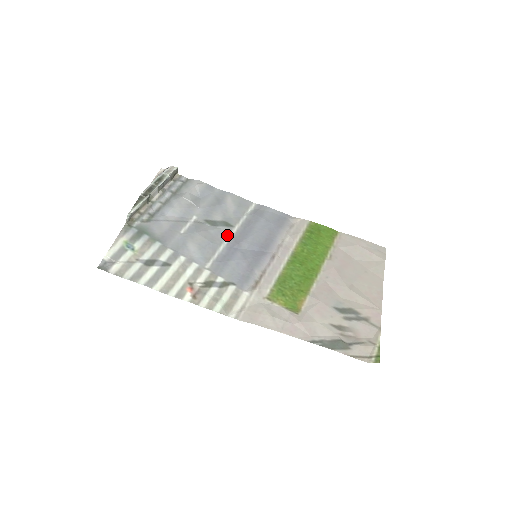
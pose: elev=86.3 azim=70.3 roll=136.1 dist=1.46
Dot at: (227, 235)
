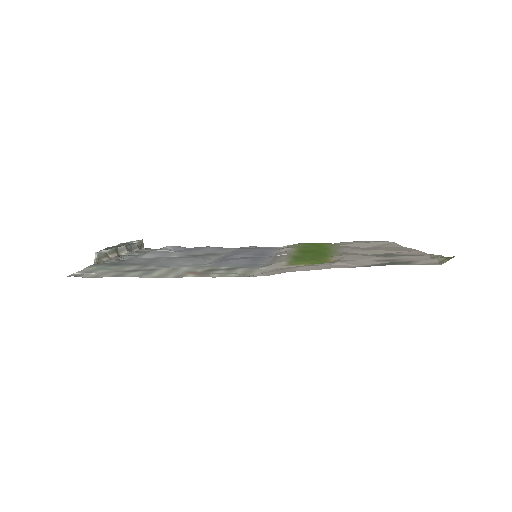
Dot at: (216, 257)
